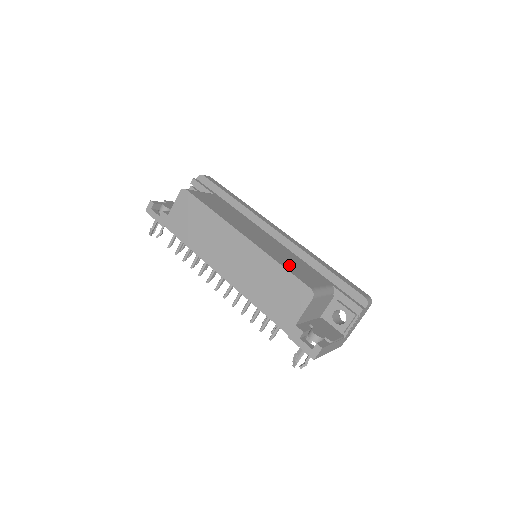
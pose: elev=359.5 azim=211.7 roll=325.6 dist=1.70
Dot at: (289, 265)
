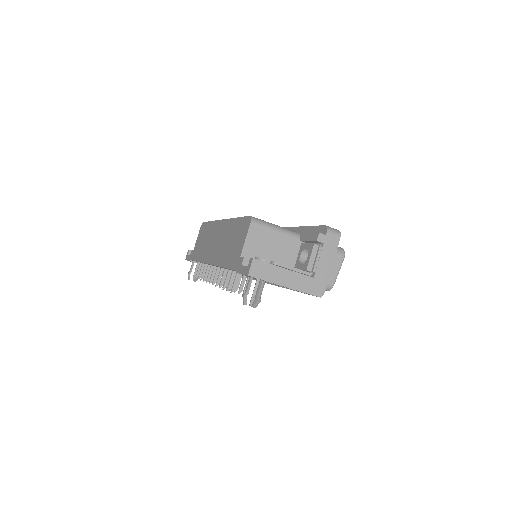
Dot at: occluded
